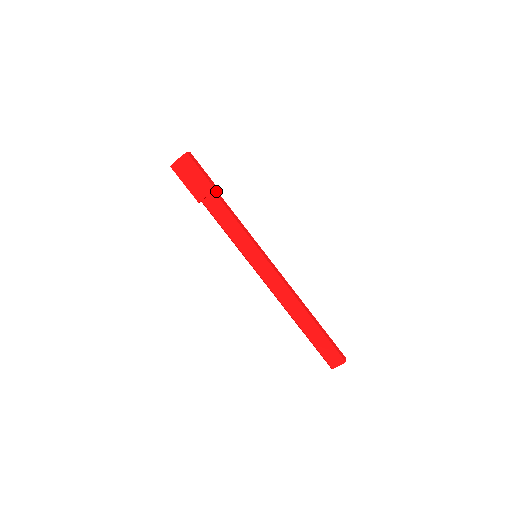
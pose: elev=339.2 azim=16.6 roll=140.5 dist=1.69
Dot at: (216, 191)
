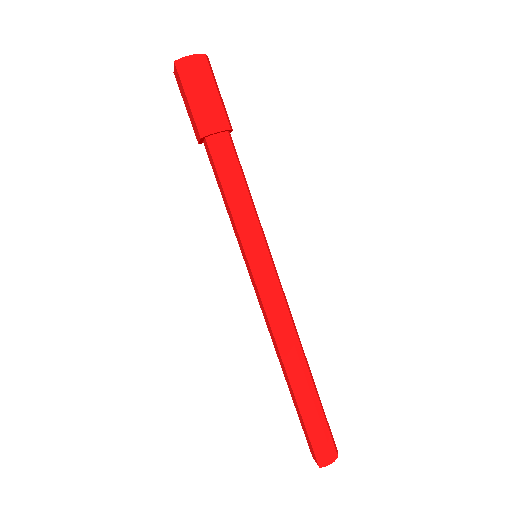
Dot at: (219, 134)
